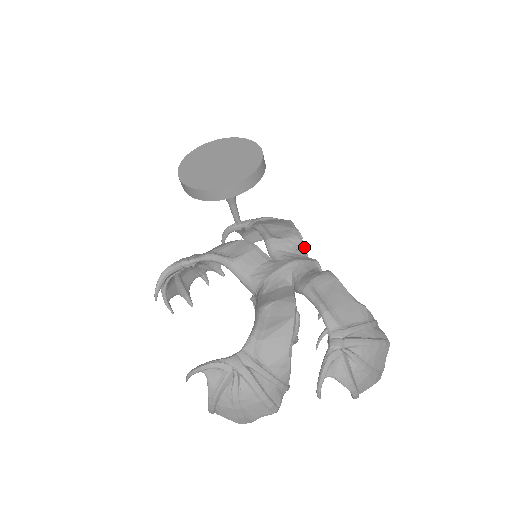
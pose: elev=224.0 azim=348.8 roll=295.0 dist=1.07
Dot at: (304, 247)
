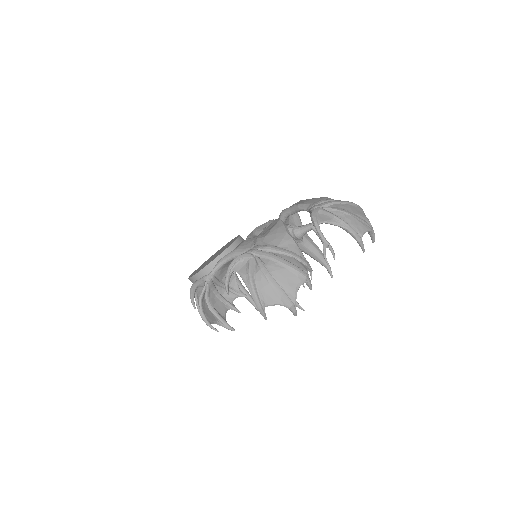
Dot at: occluded
